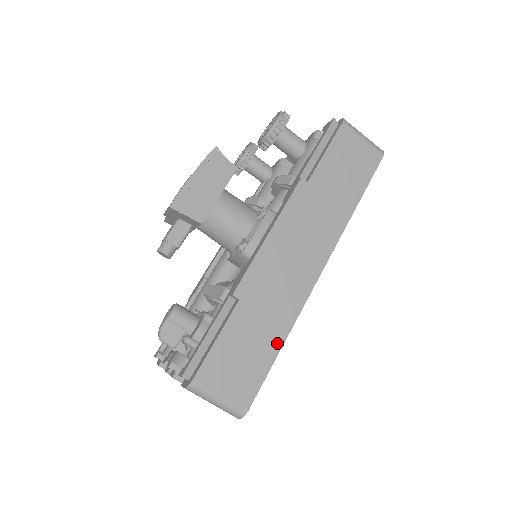
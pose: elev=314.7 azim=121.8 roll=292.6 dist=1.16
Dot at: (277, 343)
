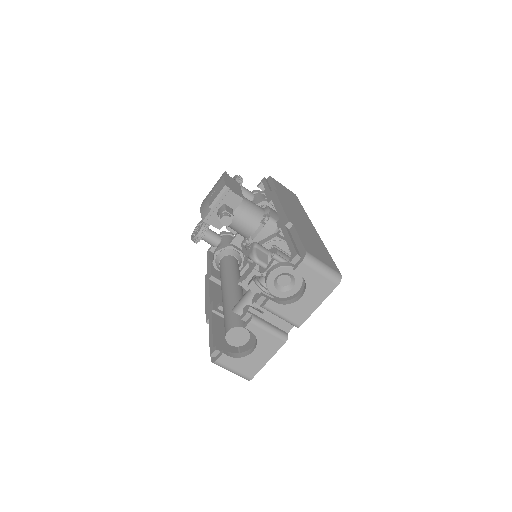
Dot at: (325, 249)
